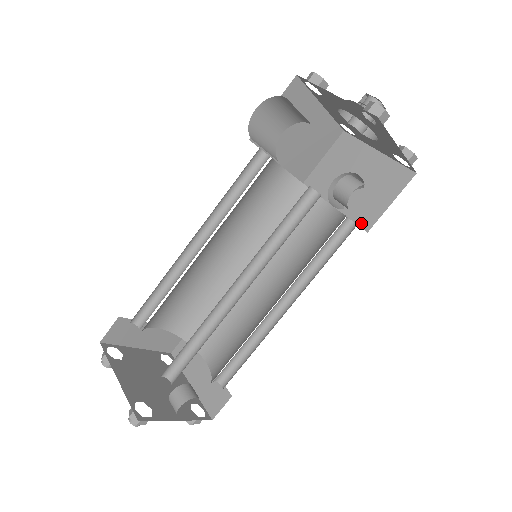
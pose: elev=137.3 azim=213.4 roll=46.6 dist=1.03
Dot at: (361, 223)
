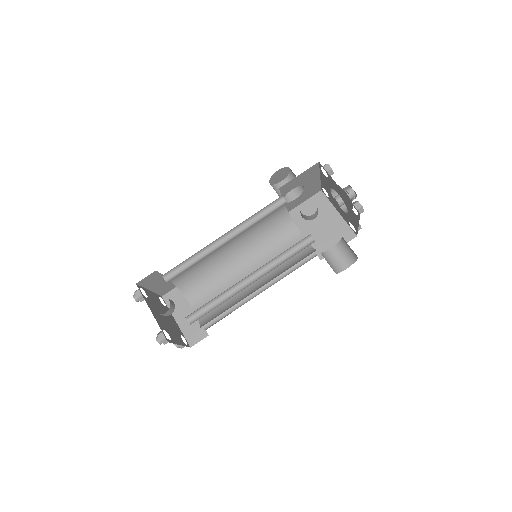
Dot at: occluded
